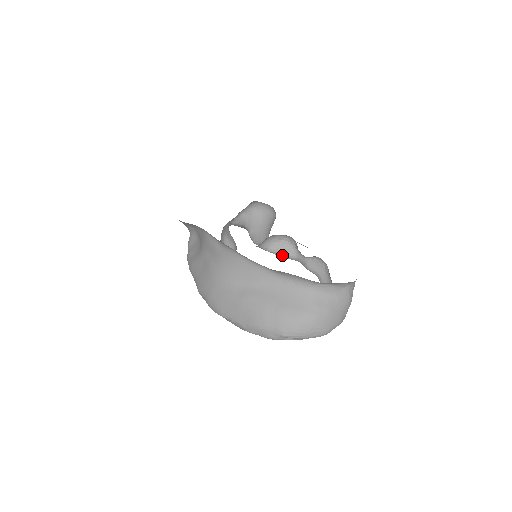
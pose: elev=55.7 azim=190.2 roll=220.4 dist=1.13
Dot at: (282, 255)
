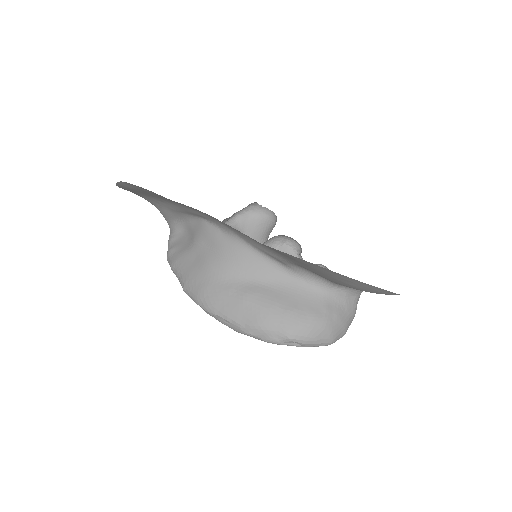
Dot at: occluded
